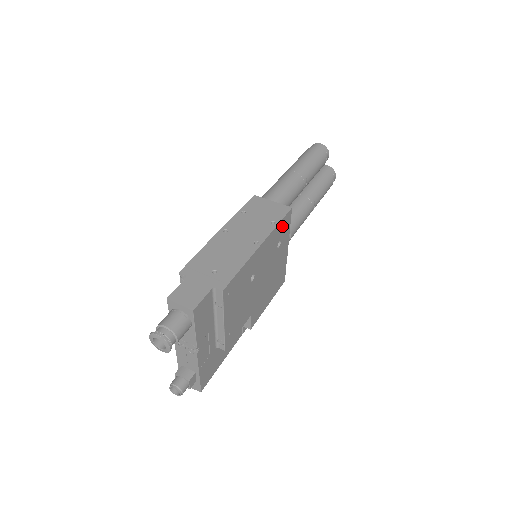
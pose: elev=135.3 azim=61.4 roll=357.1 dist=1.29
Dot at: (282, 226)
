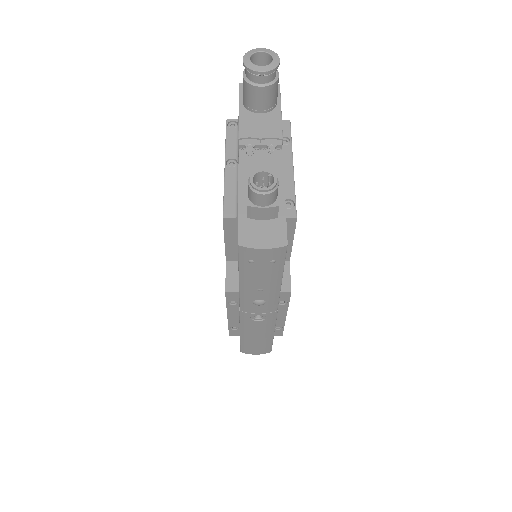
Dot at: occluded
